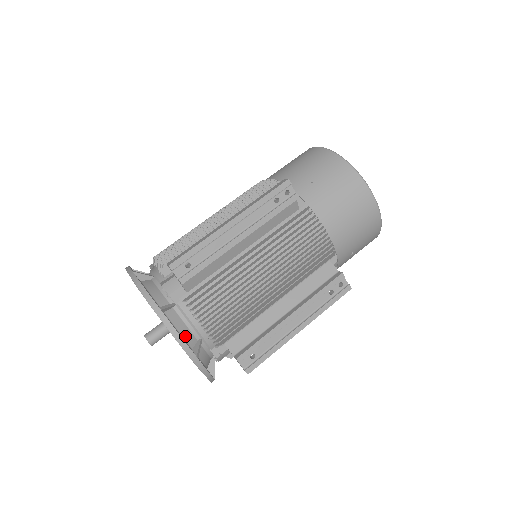
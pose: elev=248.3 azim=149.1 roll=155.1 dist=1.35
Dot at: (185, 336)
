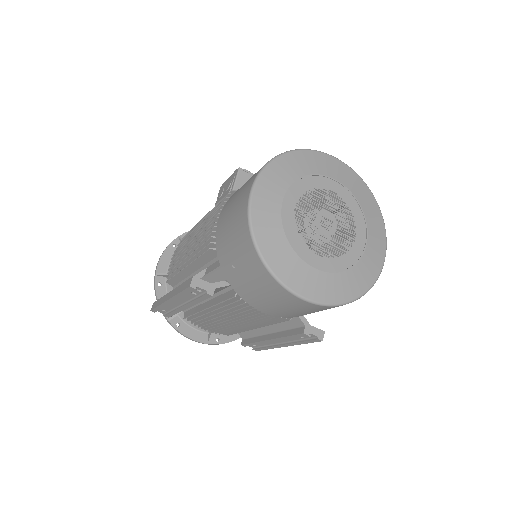
Dot at: (198, 328)
